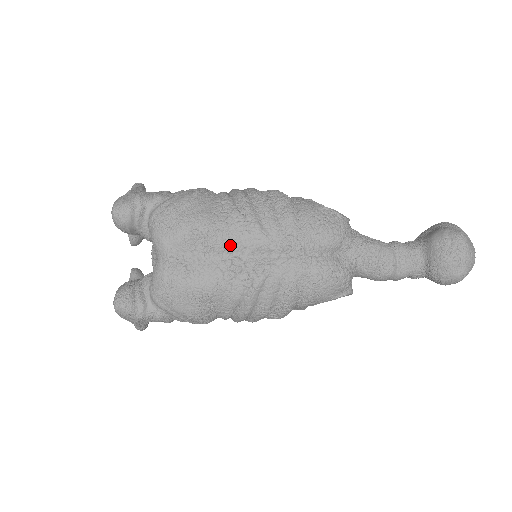
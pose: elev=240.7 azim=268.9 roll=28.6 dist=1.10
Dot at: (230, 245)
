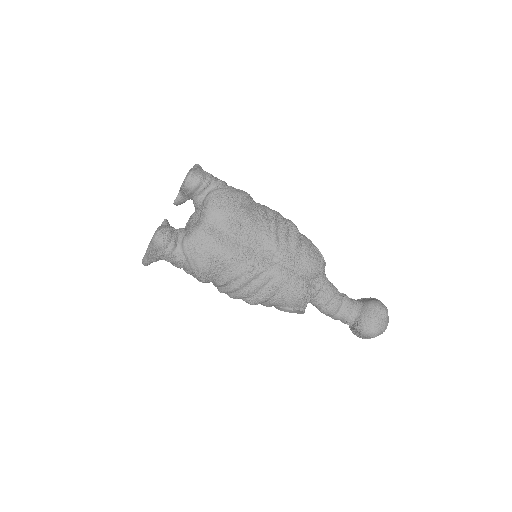
Dot at: (253, 238)
